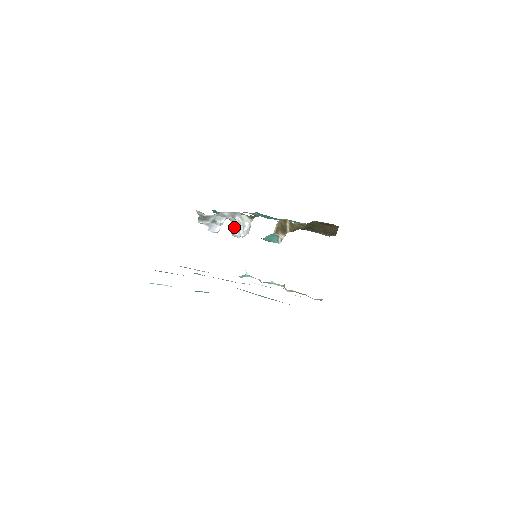
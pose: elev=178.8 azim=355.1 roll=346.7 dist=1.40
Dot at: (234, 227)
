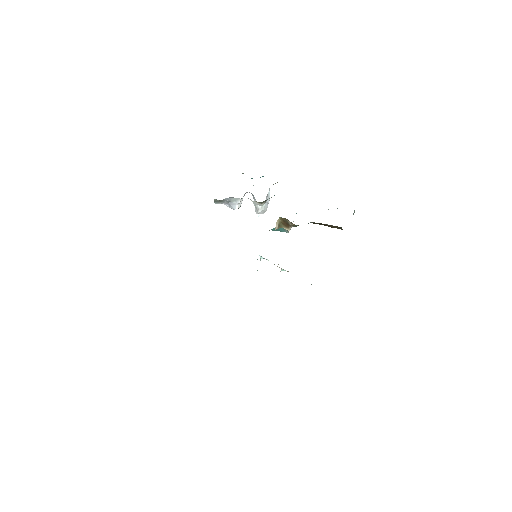
Dot at: occluded
